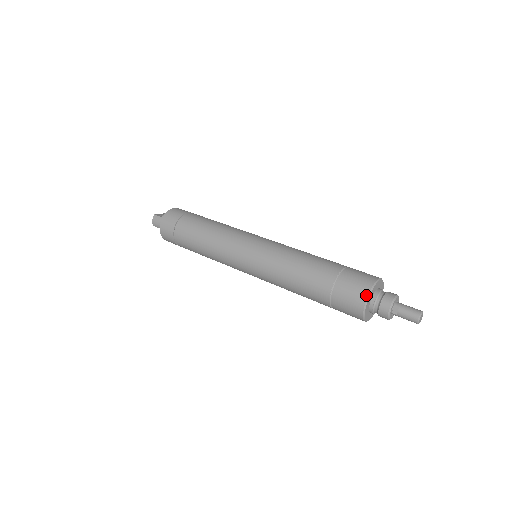
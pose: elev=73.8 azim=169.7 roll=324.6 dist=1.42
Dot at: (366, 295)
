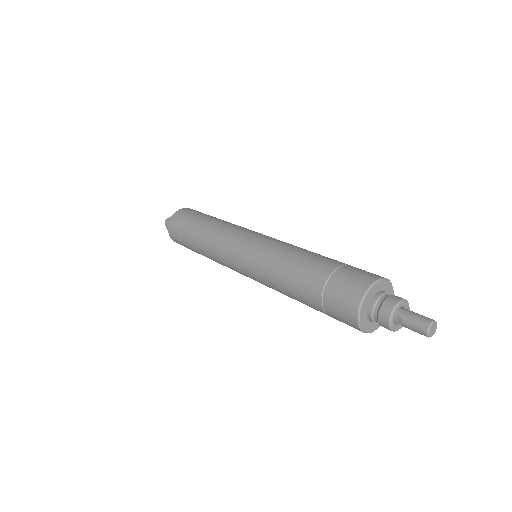
Dot at: (356, 311)
